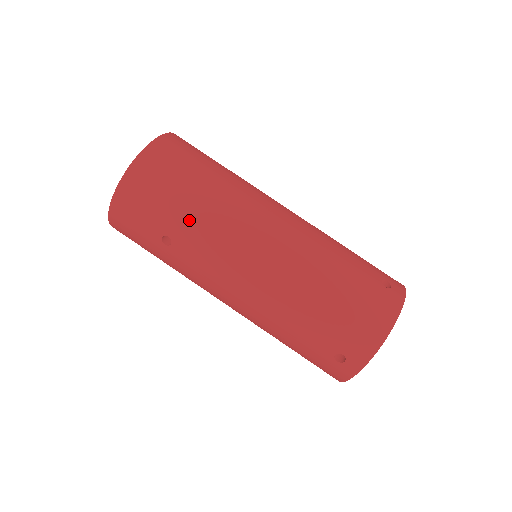
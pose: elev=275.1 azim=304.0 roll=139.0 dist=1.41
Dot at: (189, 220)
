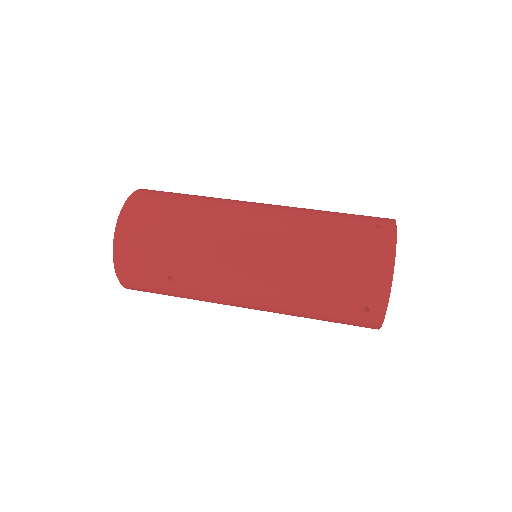
Dot at: (181, 254)
